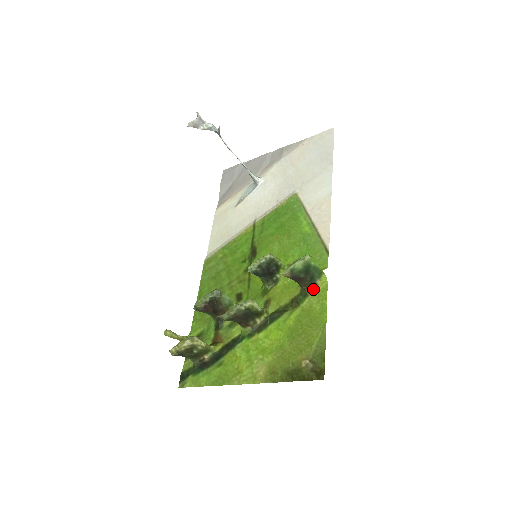
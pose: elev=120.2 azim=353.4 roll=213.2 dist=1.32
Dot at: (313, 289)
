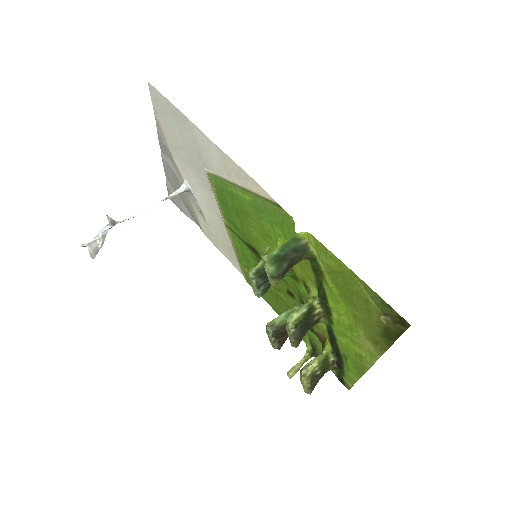
Dot at: (310, 251)
